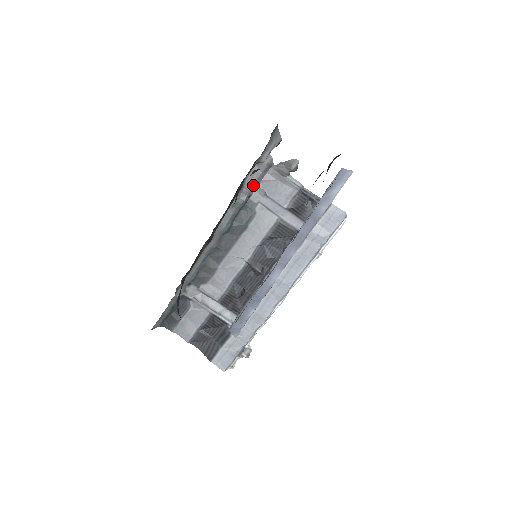
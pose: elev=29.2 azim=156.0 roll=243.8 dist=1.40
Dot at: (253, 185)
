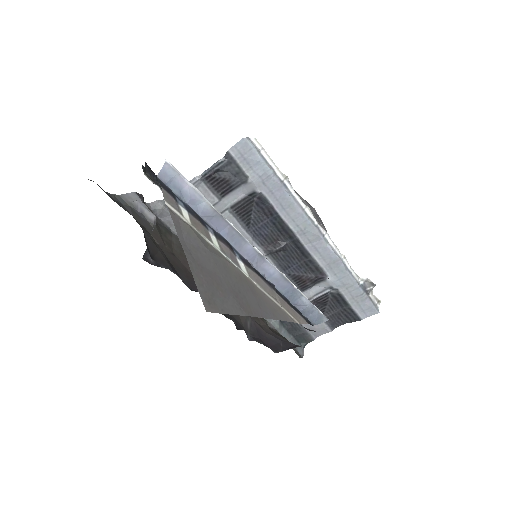
Dot at: occluded
